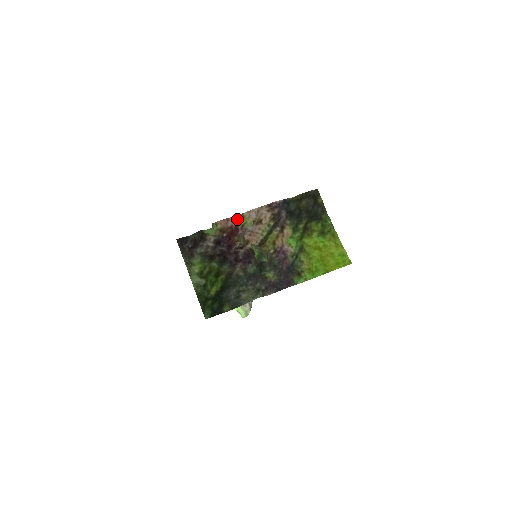
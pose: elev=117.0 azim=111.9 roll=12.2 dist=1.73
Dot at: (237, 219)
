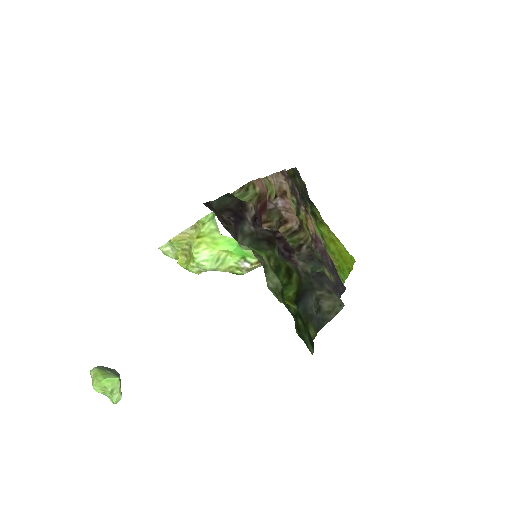
Dot at: (265, 184)
